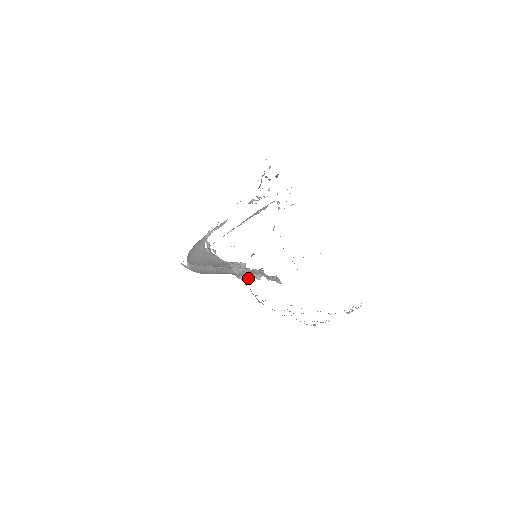
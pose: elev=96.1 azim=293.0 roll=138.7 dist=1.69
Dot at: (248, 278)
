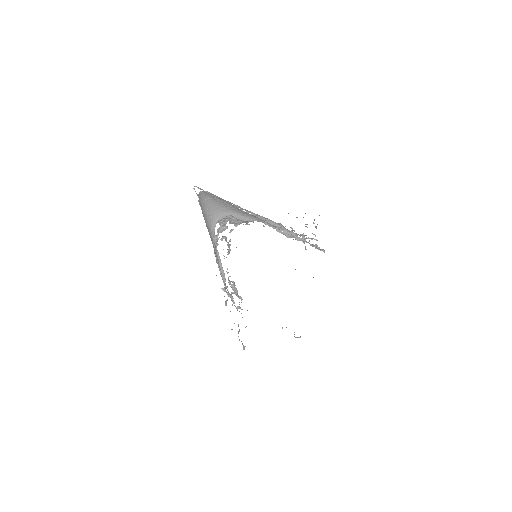
Dot at: (234, 288)
